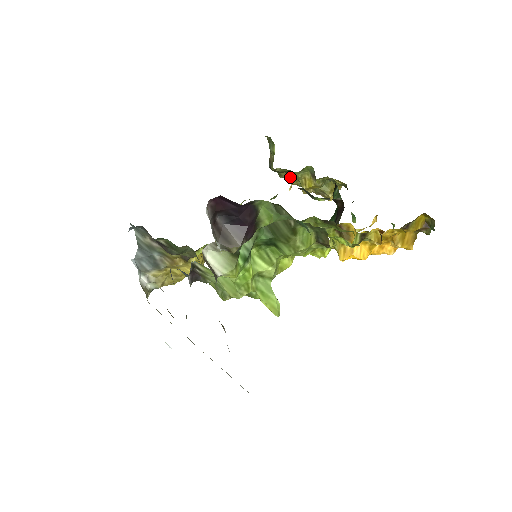
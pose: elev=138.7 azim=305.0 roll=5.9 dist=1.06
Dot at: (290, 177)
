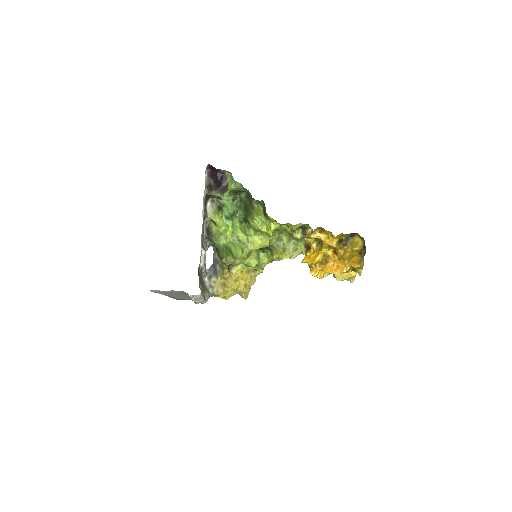
Dot at: occluded
